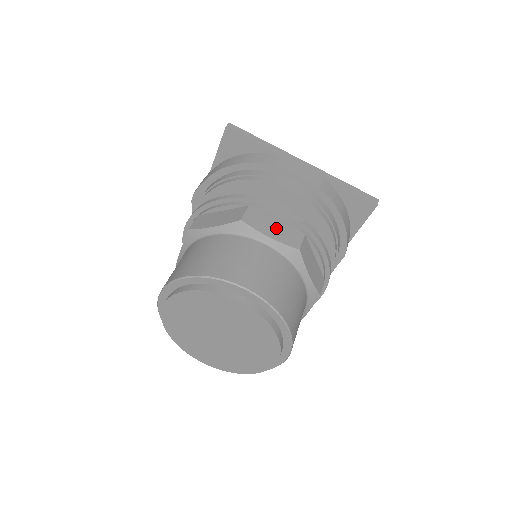
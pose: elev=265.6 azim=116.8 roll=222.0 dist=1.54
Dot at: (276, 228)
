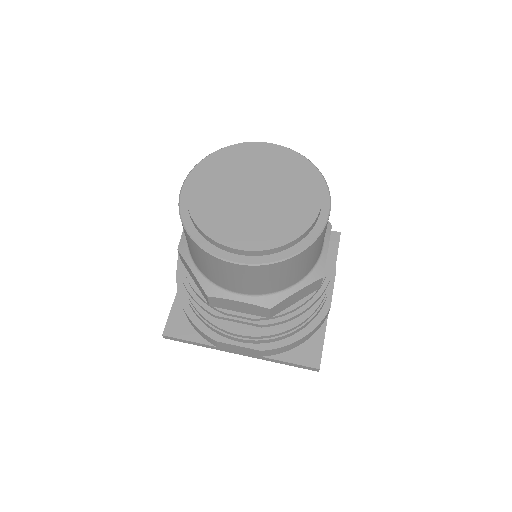
Dot at: occluded
